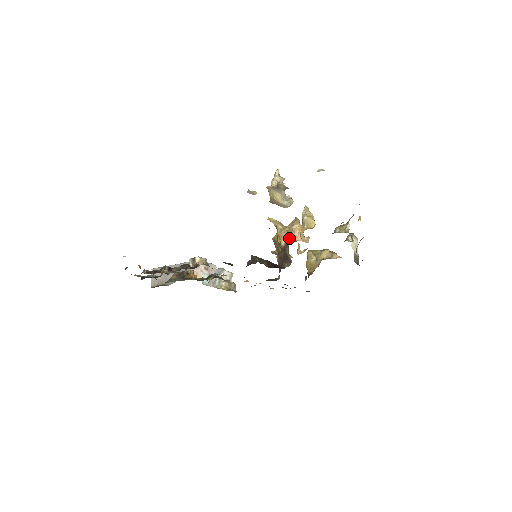
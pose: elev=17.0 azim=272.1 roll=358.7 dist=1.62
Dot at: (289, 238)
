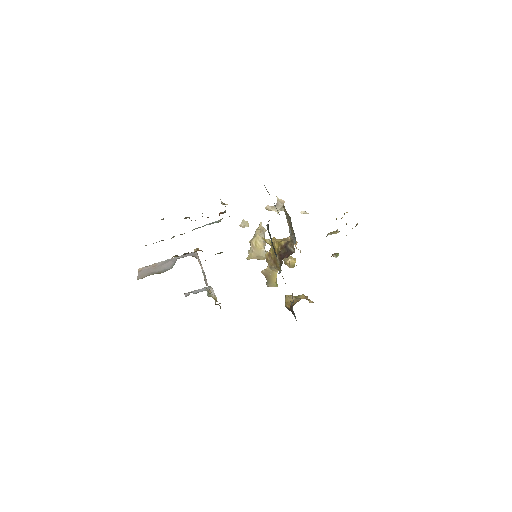
Dot at: occluded
